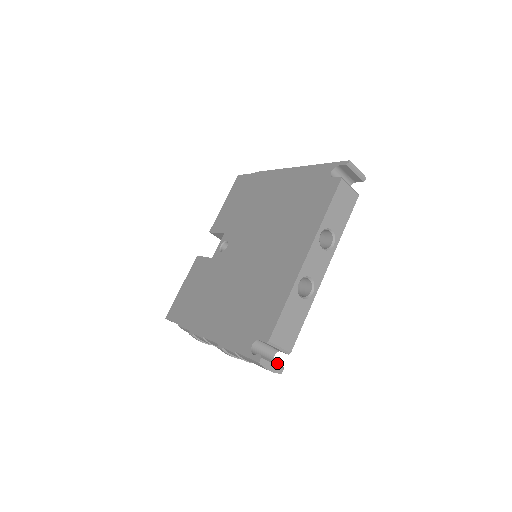
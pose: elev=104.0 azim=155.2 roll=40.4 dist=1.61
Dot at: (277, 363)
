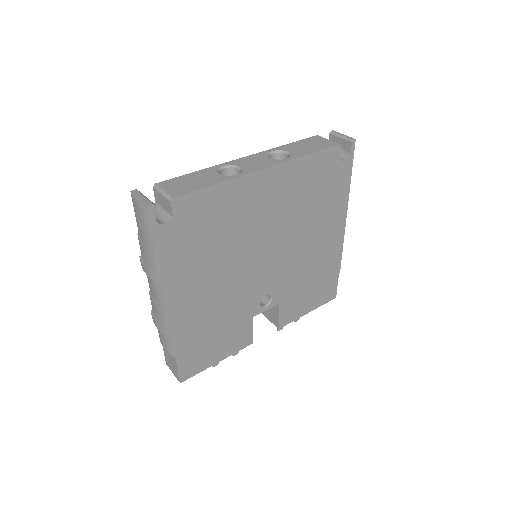
Dot at: (151, 202)
